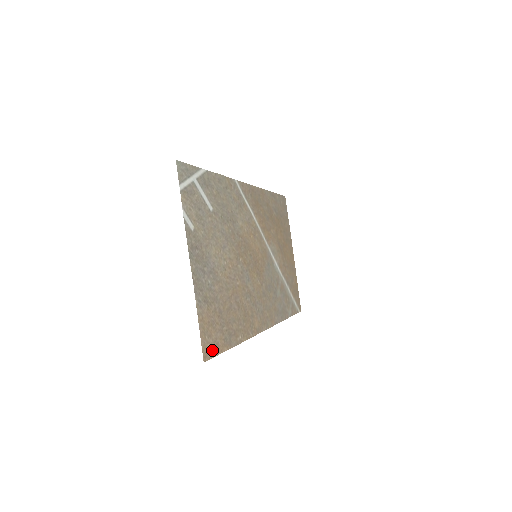
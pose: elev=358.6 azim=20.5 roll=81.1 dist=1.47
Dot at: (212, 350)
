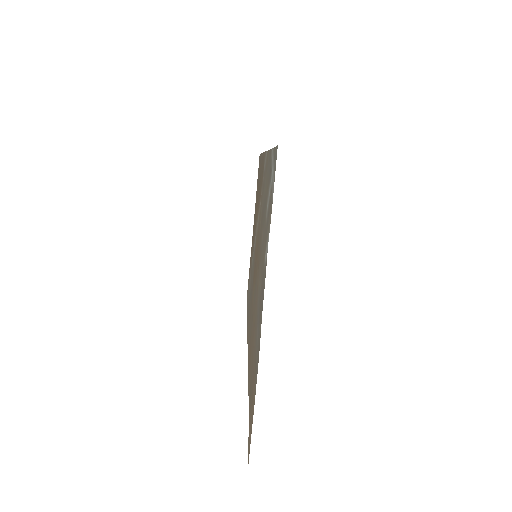
Dot at: (249, 437)
